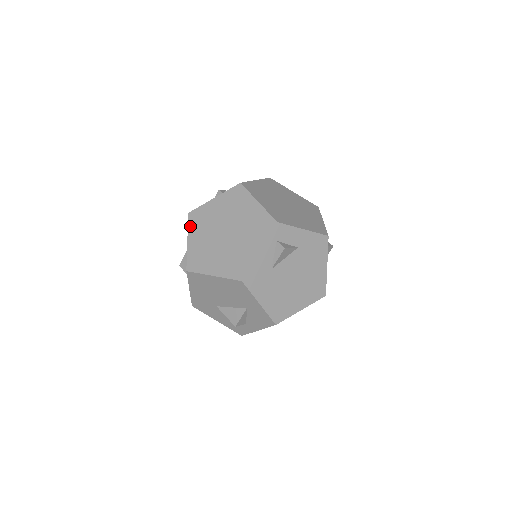
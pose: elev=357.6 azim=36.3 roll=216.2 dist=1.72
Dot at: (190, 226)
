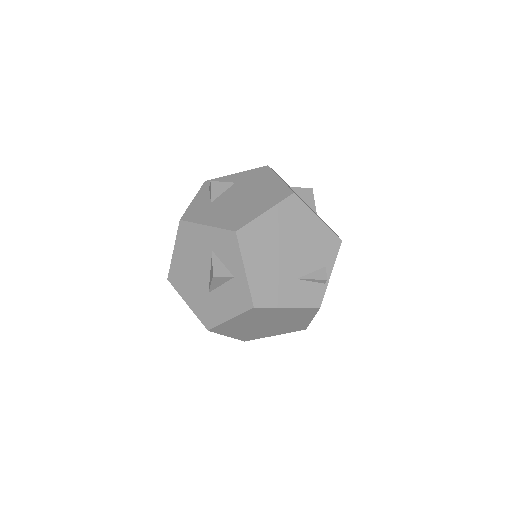
Dot at: occluded
